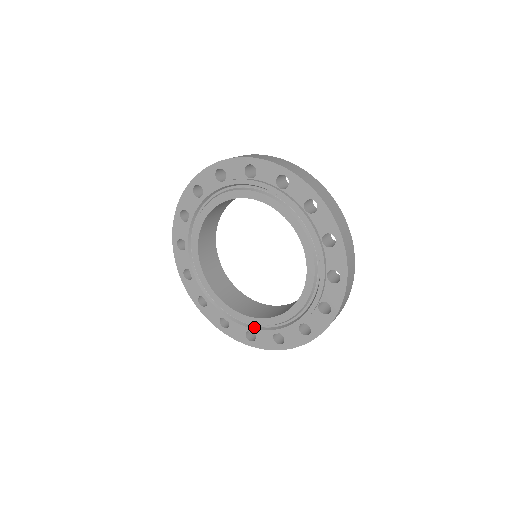
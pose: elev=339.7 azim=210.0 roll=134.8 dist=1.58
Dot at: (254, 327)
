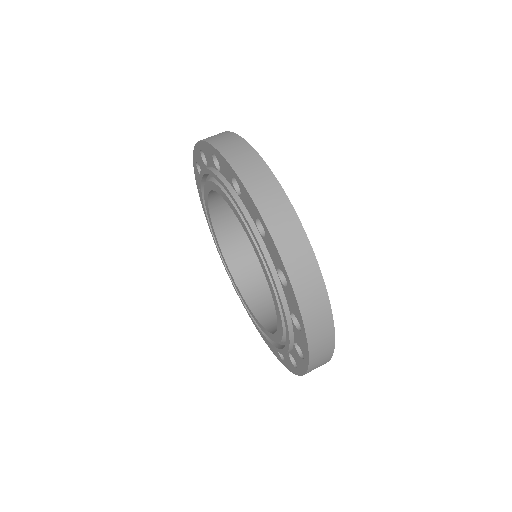
Dot at: (275, 344)
